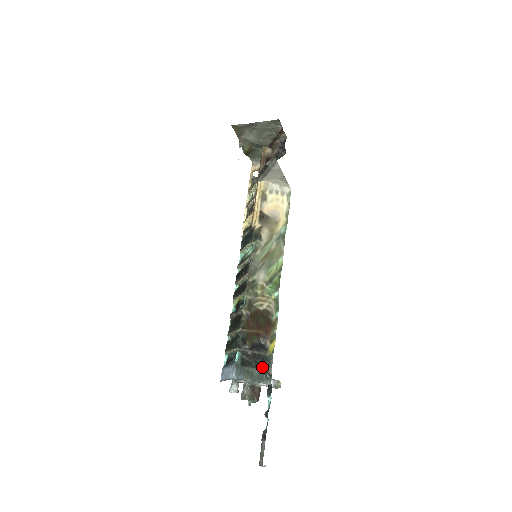
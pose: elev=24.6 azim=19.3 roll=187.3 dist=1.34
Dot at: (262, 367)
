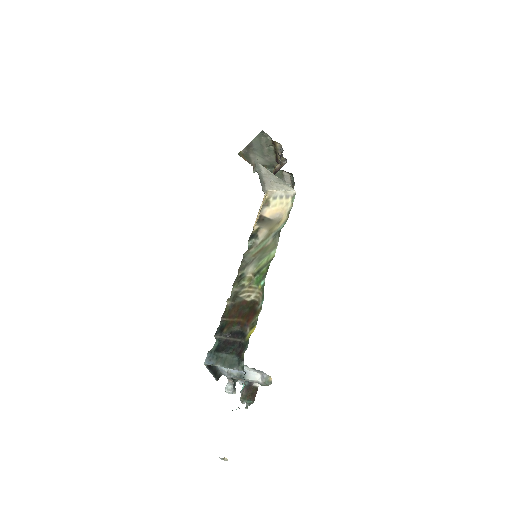
Dot at: (237, 353)
